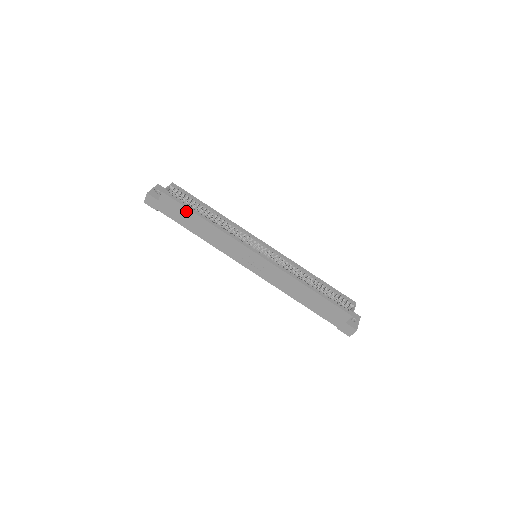
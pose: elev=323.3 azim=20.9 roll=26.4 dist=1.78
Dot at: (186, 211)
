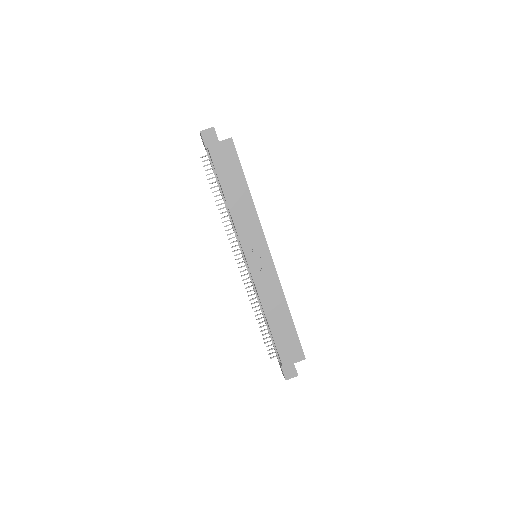
Dot at: (238, 170)
